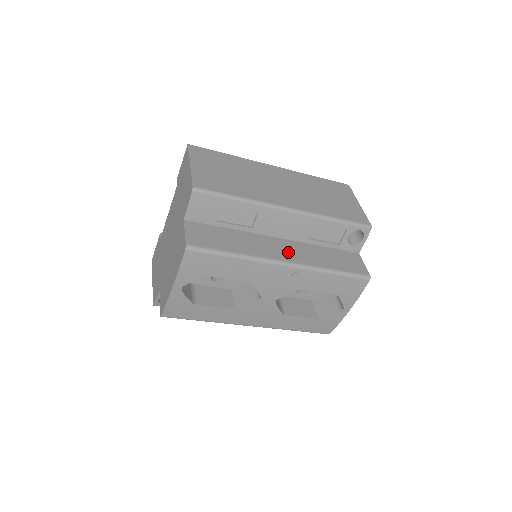
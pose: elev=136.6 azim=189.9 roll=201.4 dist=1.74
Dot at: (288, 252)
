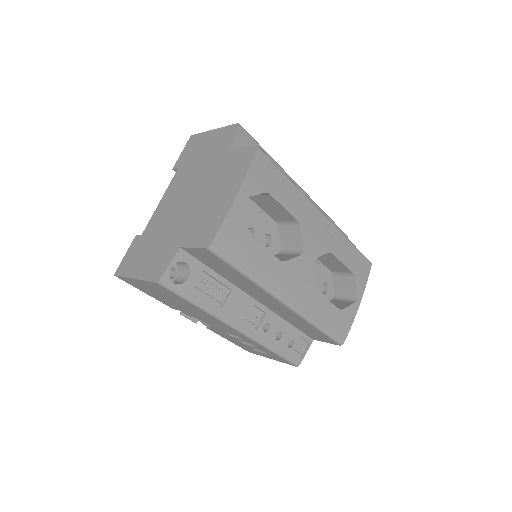
Dot at: occluded
